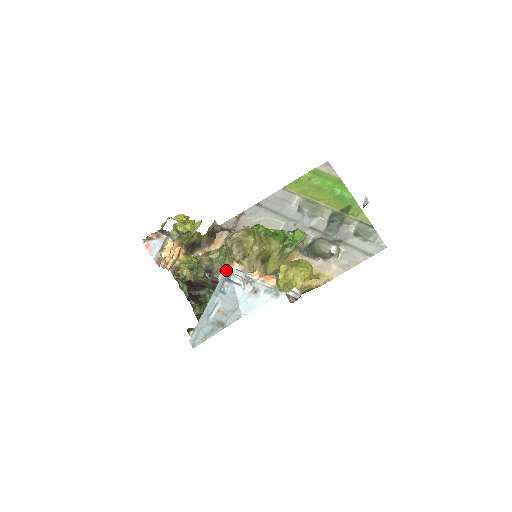
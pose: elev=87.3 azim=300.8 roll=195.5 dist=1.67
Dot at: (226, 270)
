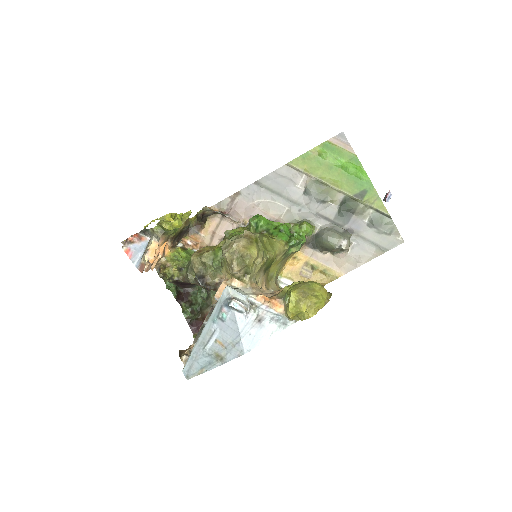
Dot at: (225, 292)
